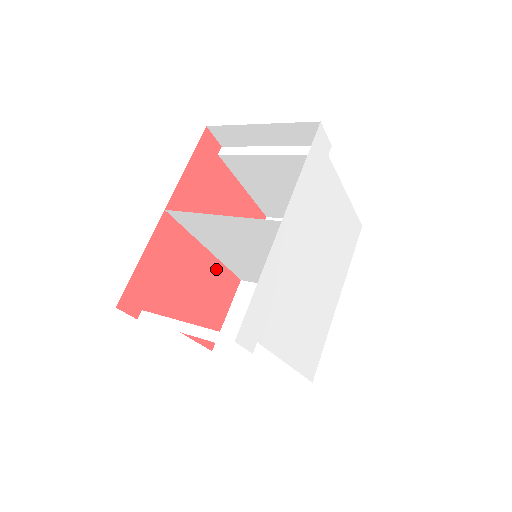
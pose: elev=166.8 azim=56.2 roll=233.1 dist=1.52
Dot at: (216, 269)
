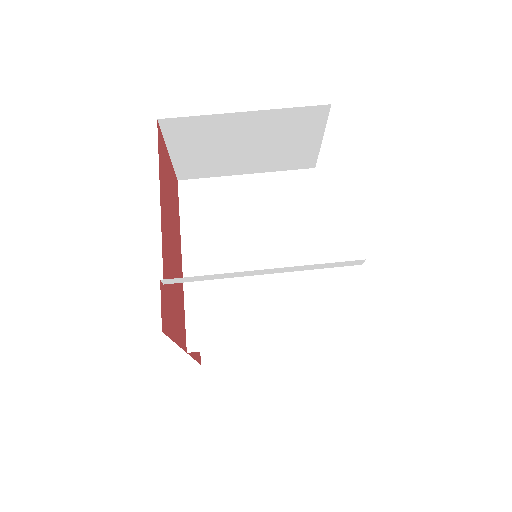
Dot at: occluded
